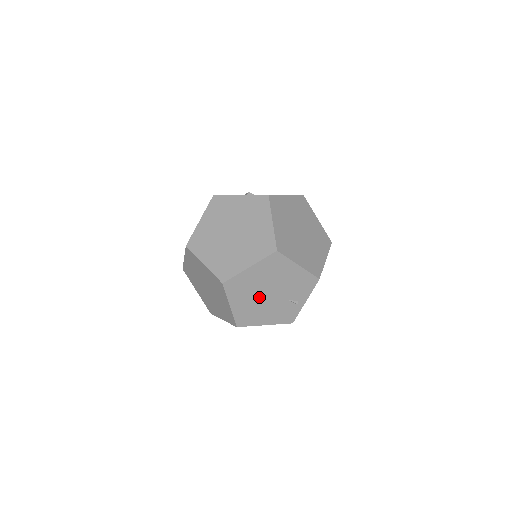
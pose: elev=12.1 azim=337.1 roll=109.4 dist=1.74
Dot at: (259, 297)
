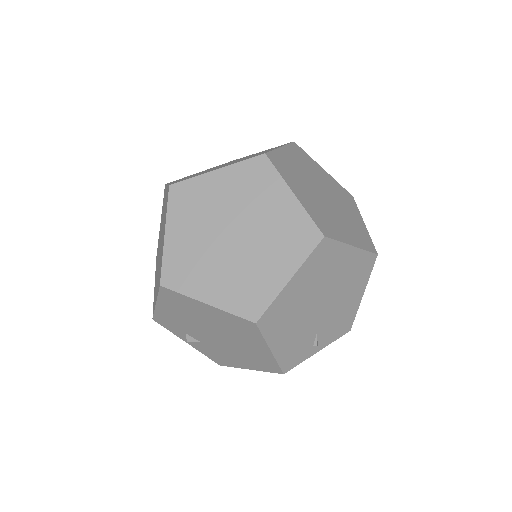
Dot at: (313, 299)
